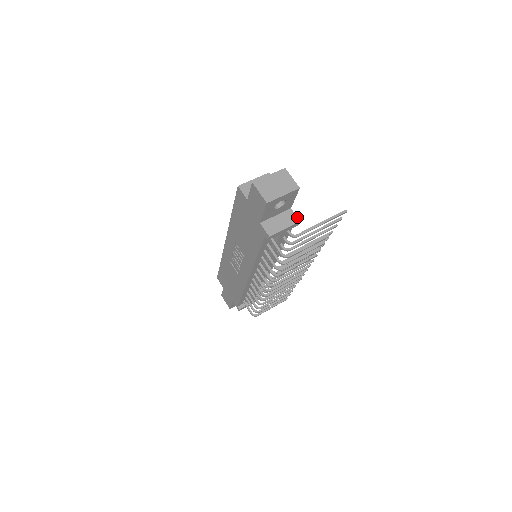
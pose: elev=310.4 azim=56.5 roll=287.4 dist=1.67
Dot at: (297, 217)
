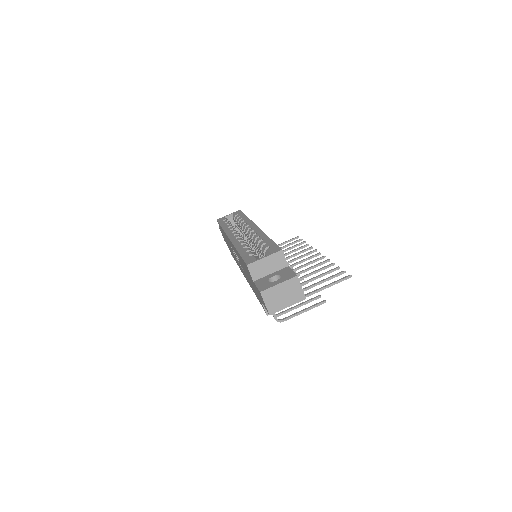
Dot at: occluded
